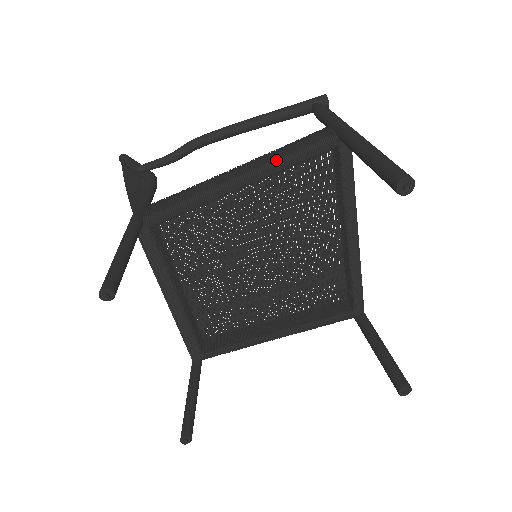
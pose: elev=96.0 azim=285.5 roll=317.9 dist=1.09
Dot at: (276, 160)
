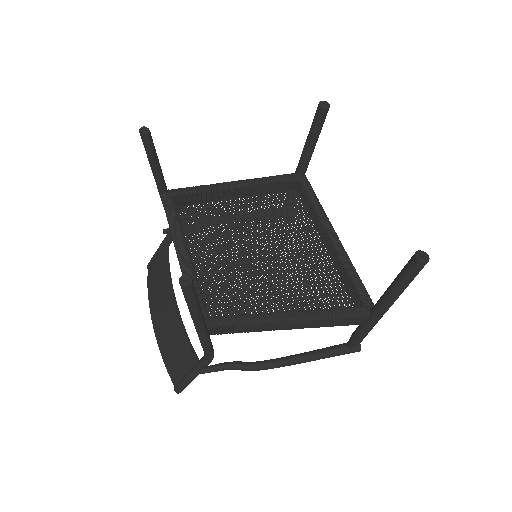
Dot at: (259, 178)
